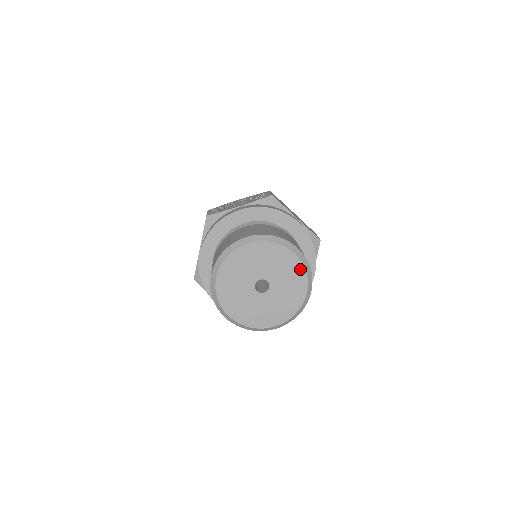
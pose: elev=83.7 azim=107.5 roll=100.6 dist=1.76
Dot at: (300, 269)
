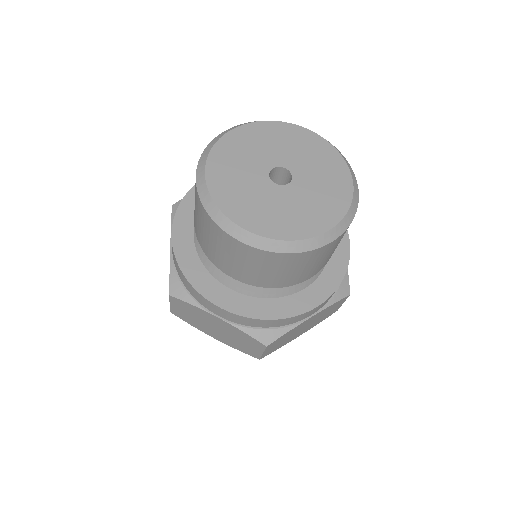
Dot at: (326, 148)
